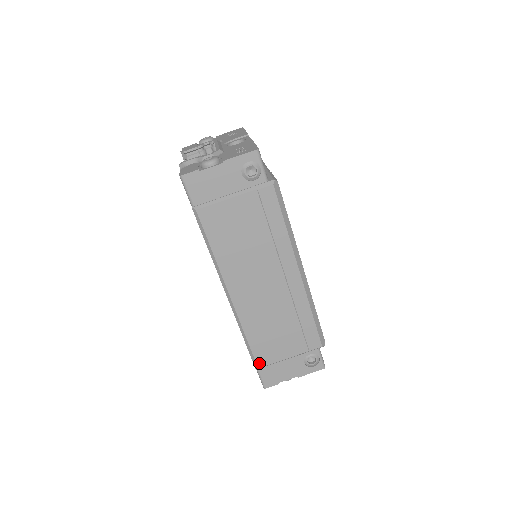
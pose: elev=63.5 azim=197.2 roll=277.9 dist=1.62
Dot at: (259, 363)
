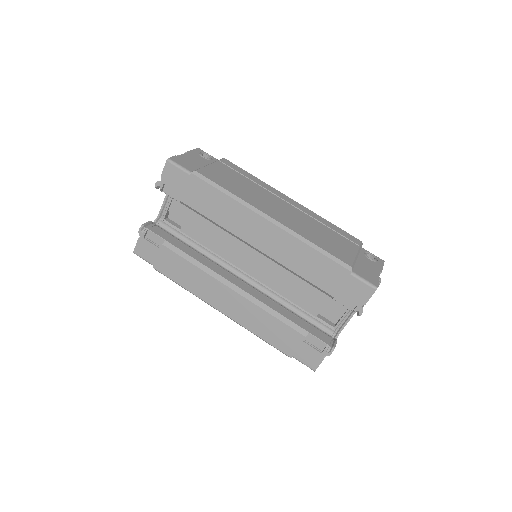
Dot at: (346, 263)
